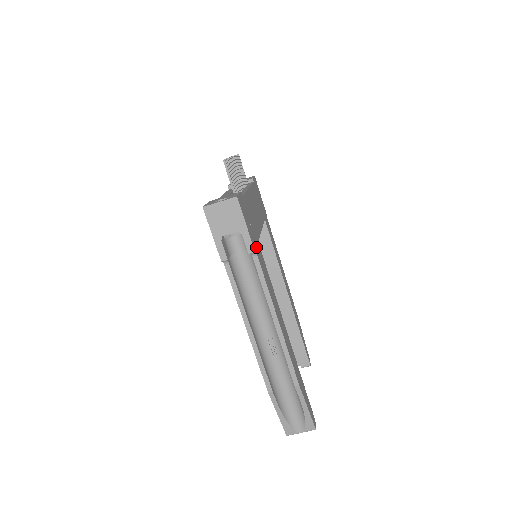
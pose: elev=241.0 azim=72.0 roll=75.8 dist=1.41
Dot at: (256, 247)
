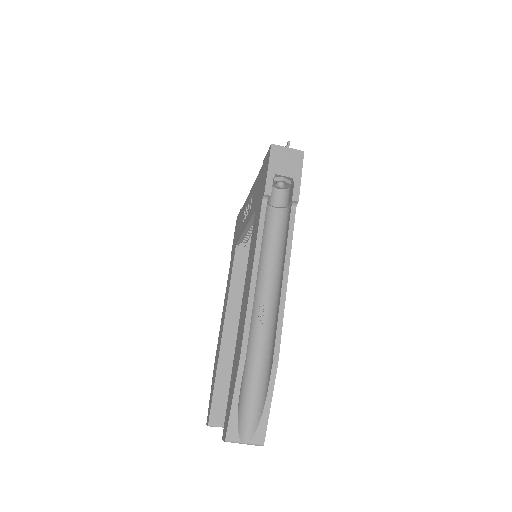
Dot at: occluded
